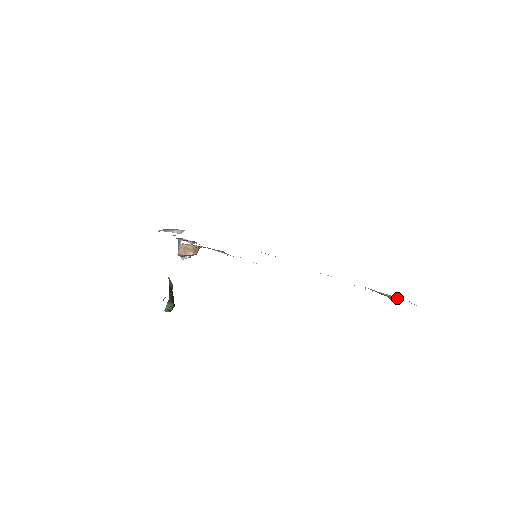
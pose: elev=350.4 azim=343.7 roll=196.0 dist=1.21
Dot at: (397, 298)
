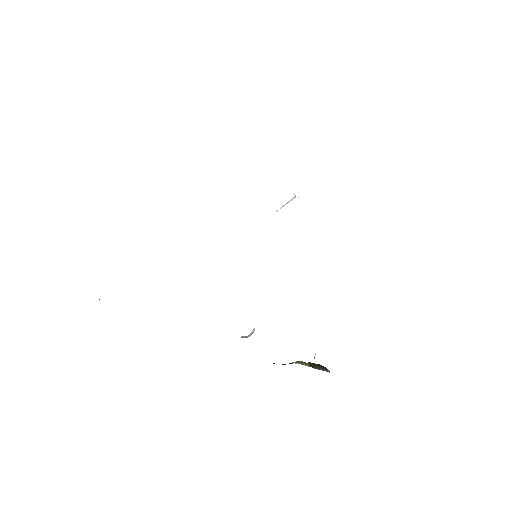
Dot at: occluded
